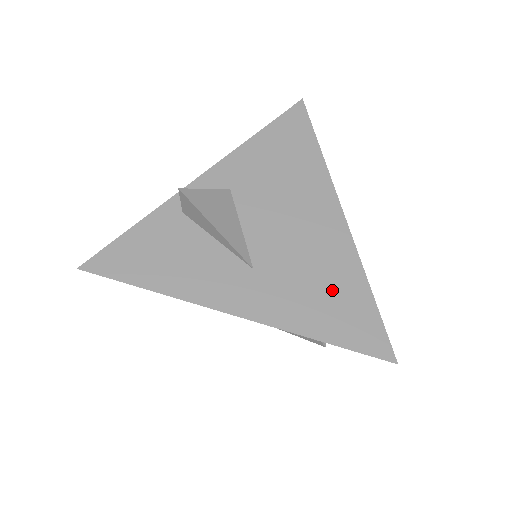
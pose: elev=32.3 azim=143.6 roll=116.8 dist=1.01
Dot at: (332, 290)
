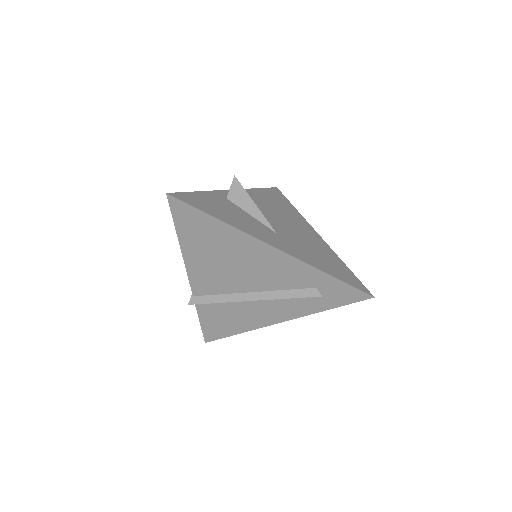
Dot at: (325, 257)
